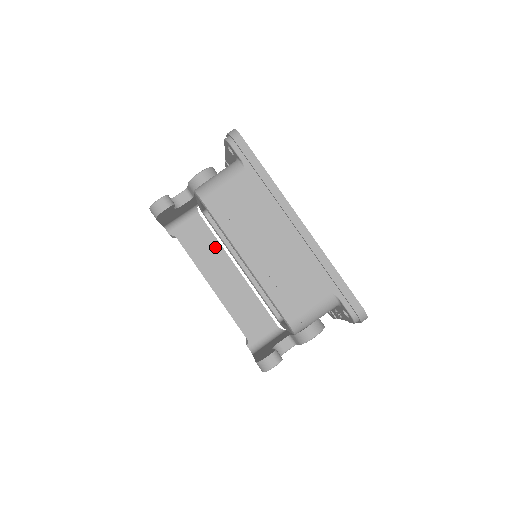
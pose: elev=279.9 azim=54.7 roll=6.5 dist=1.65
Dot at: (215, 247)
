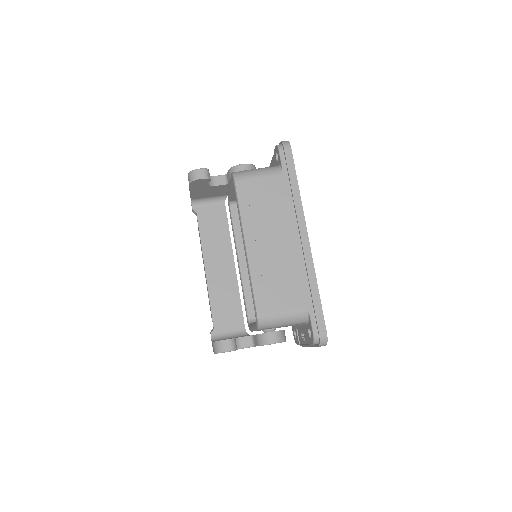
Dot at: (225, 237)
